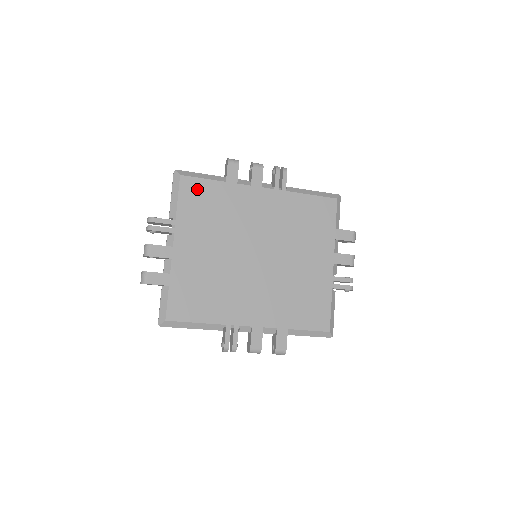
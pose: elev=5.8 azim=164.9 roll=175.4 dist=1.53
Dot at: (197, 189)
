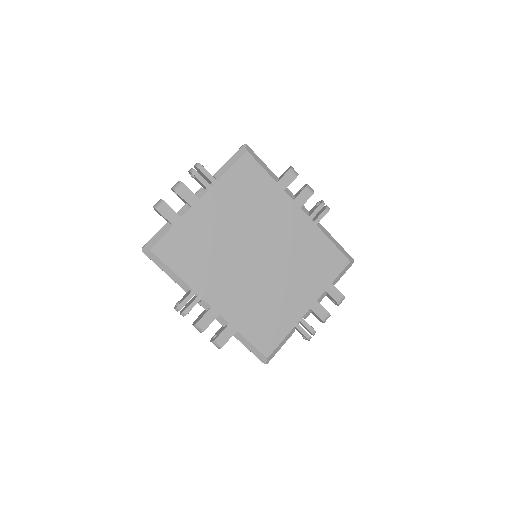
Dot at: (251, 171)
